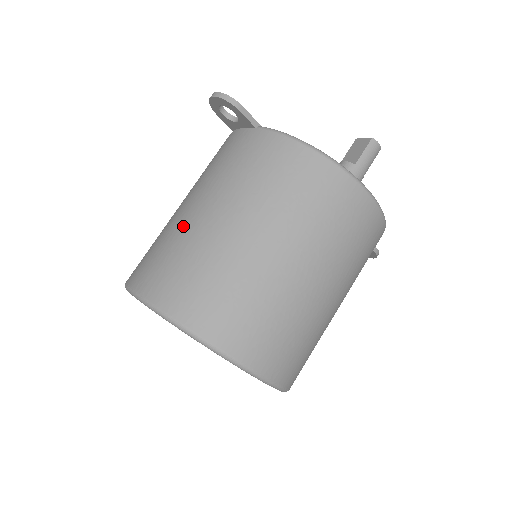
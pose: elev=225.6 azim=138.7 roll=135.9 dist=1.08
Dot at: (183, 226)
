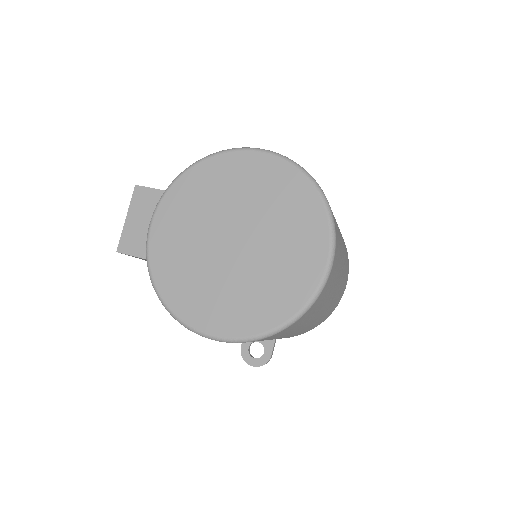
Dot at: occluded
